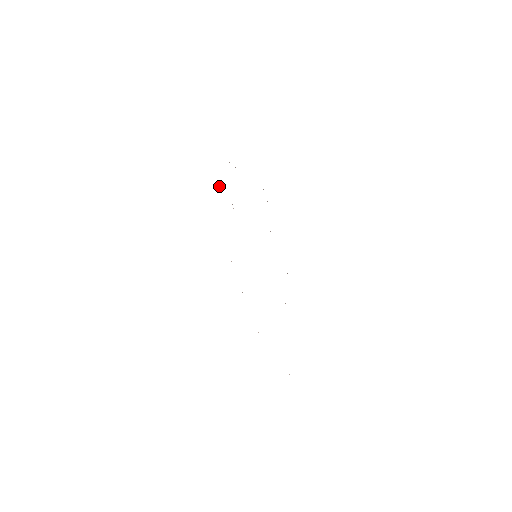
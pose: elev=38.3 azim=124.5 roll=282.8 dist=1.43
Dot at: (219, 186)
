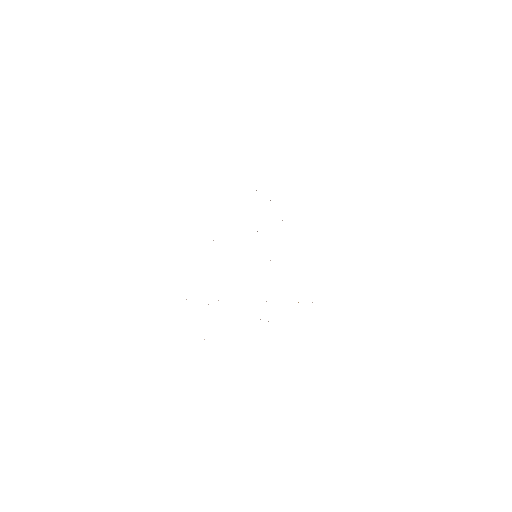
Dot at: occluded
